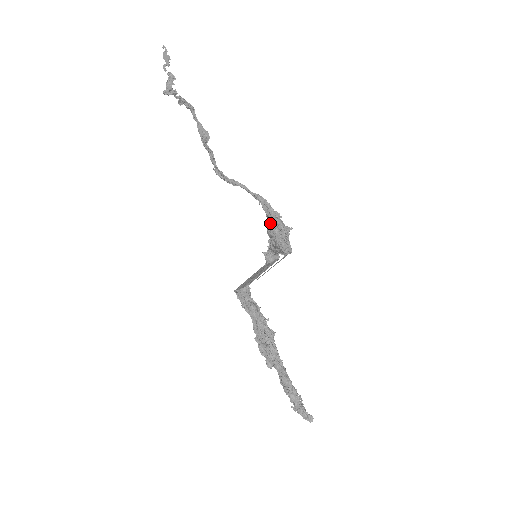
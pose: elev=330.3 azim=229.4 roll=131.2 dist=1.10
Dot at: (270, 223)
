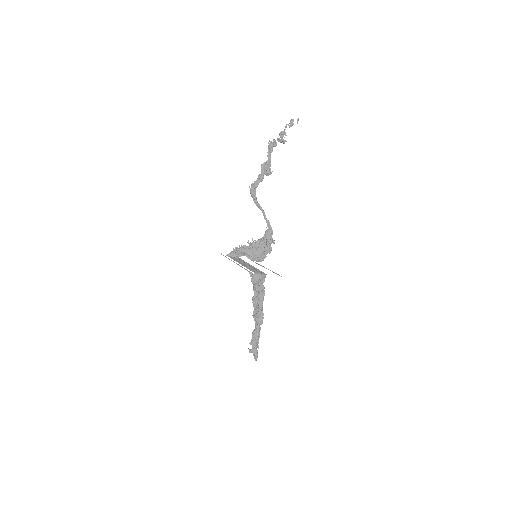
Dot at: (267, 242)
